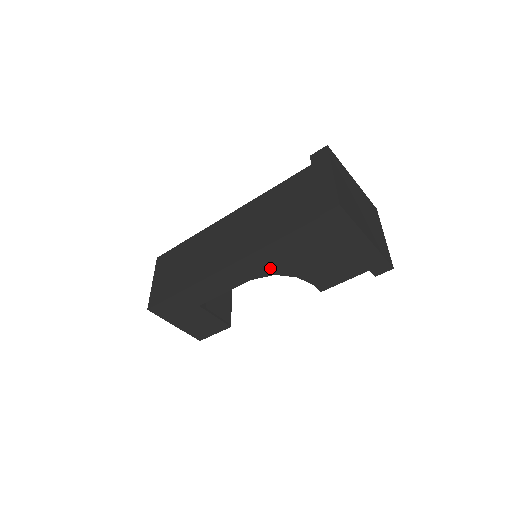
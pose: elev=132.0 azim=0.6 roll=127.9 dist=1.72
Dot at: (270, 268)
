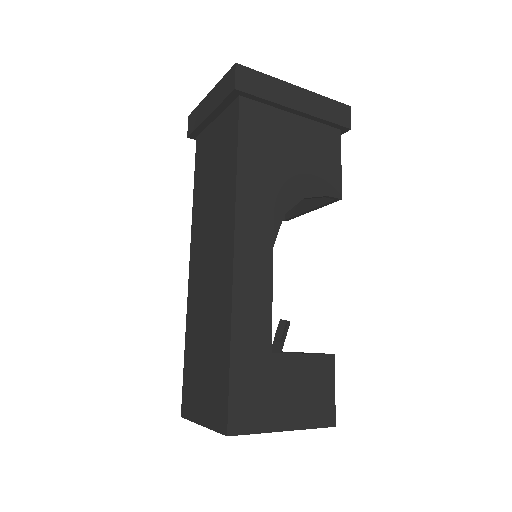
Dot at: (271, 209)
